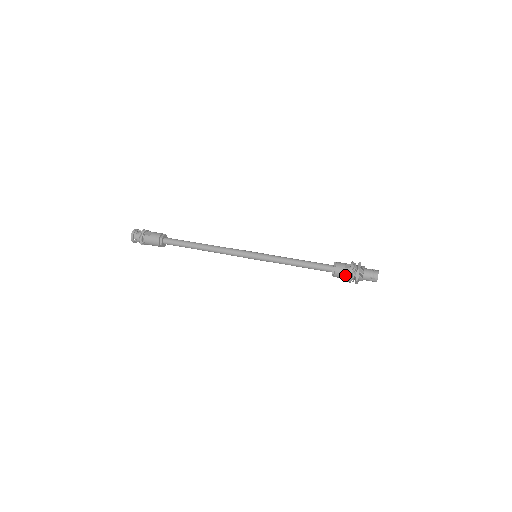
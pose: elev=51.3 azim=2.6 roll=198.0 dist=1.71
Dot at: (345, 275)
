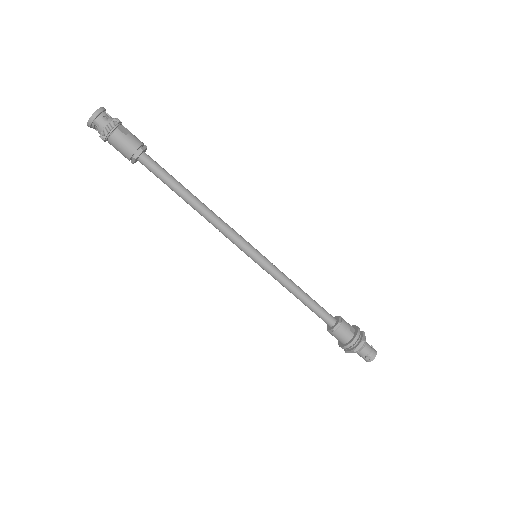
Dot at: (345, 339)
